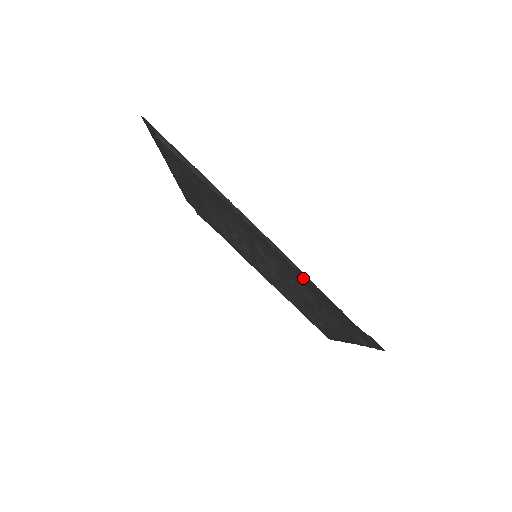
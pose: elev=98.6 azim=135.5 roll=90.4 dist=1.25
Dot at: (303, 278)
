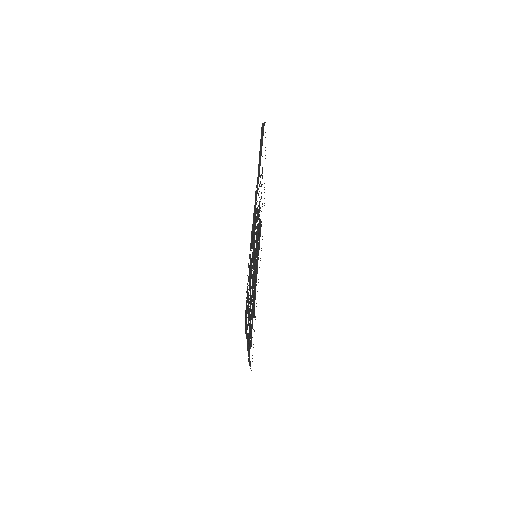
Dot at: occluded
